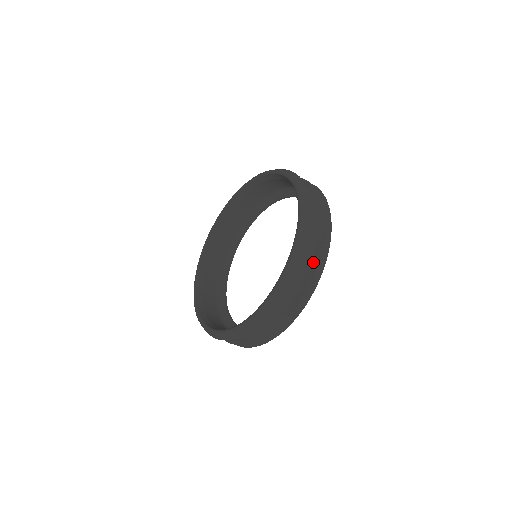
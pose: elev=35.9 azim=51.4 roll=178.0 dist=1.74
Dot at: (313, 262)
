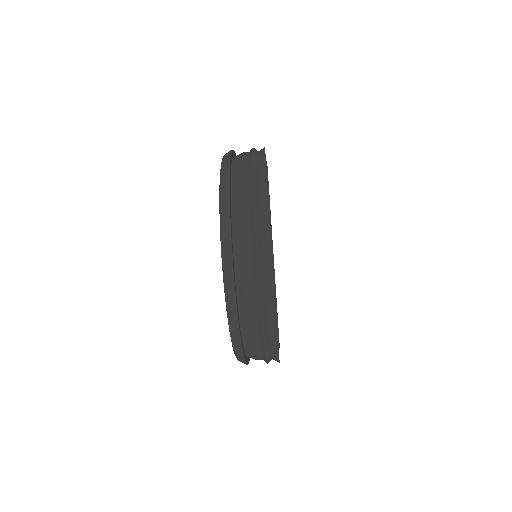
Dot at: (249, 160)
